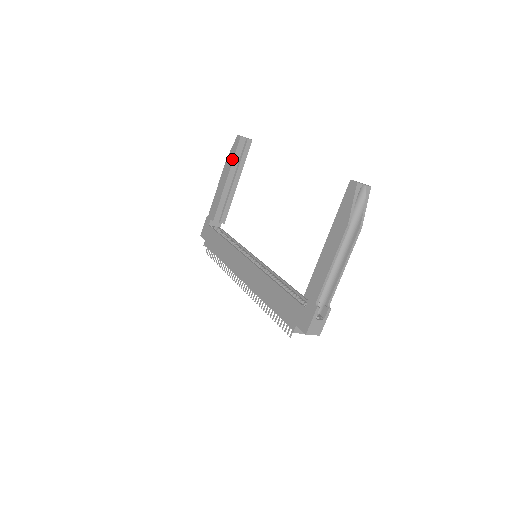
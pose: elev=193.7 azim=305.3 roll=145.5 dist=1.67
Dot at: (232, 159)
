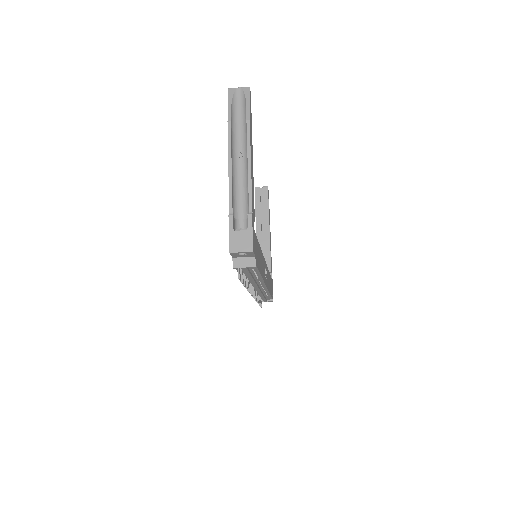
Dot at: (255, 209)
